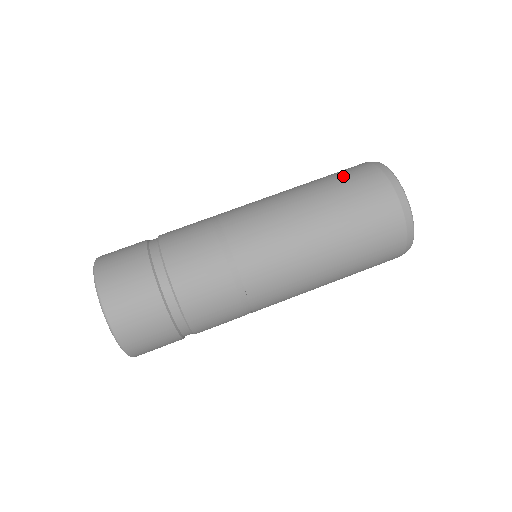
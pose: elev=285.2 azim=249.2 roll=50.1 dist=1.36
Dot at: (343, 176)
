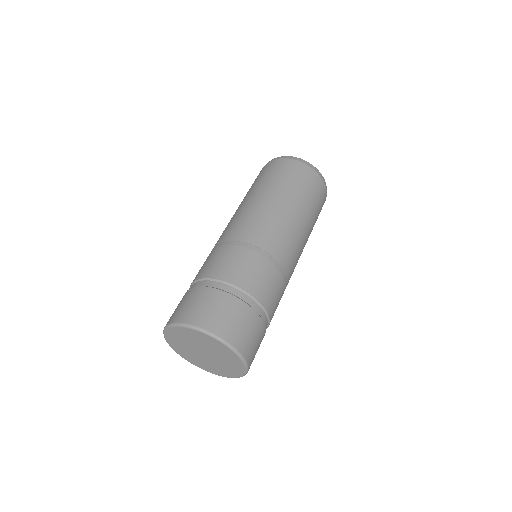
Dot at: (260, 176)
